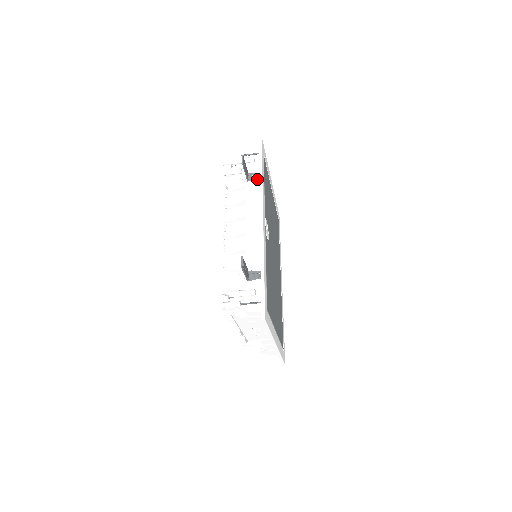
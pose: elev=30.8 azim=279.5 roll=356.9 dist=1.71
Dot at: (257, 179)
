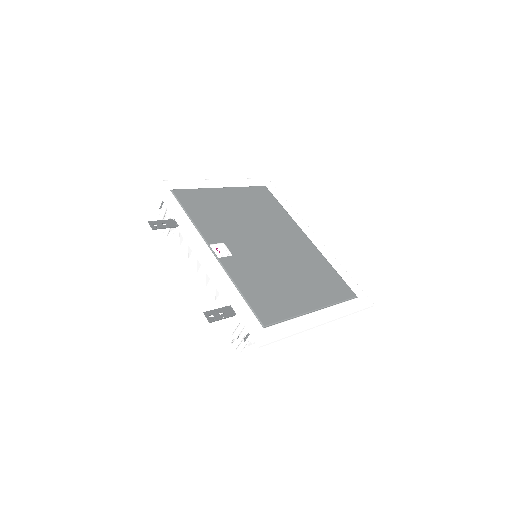
Dot at: occluded
